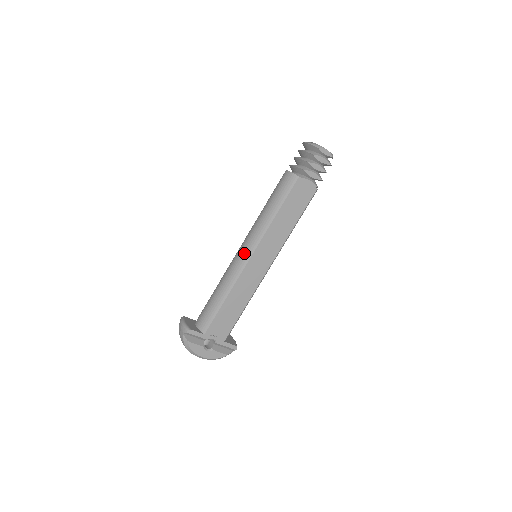
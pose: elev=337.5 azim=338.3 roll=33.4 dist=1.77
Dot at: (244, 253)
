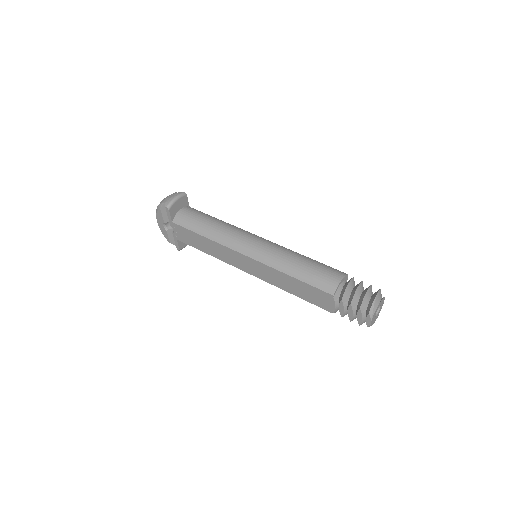
Dot at: (249, 247)
